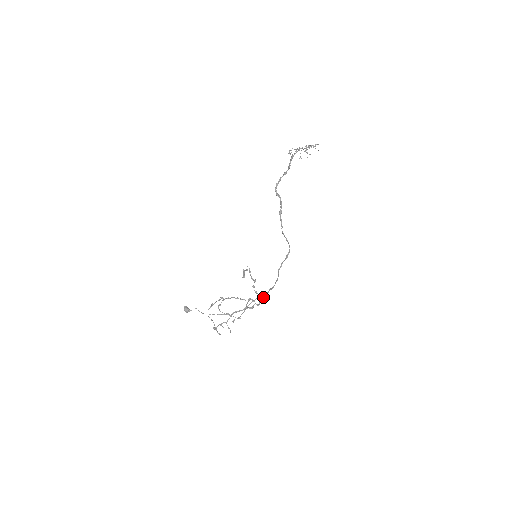
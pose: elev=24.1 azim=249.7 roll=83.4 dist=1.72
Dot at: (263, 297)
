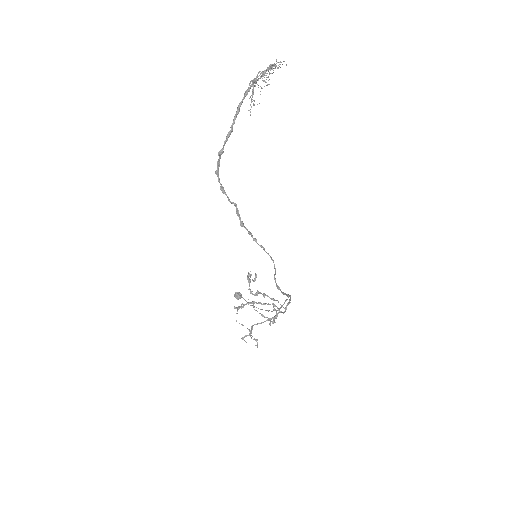
Dot at: (288, 302)
